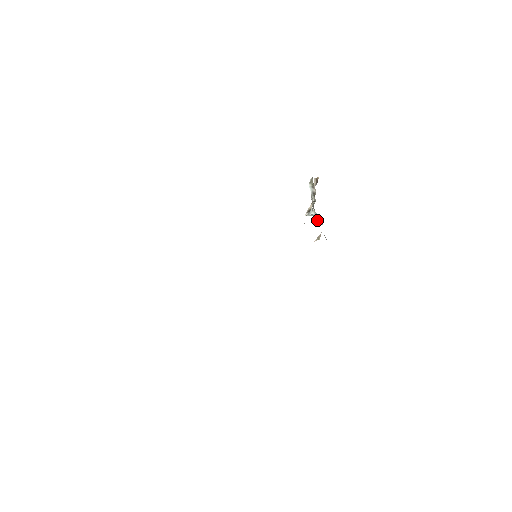
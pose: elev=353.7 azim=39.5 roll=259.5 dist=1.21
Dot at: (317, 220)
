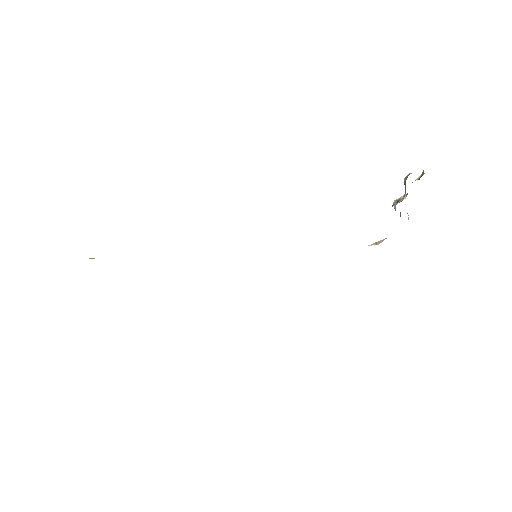
Dot at: occluded
